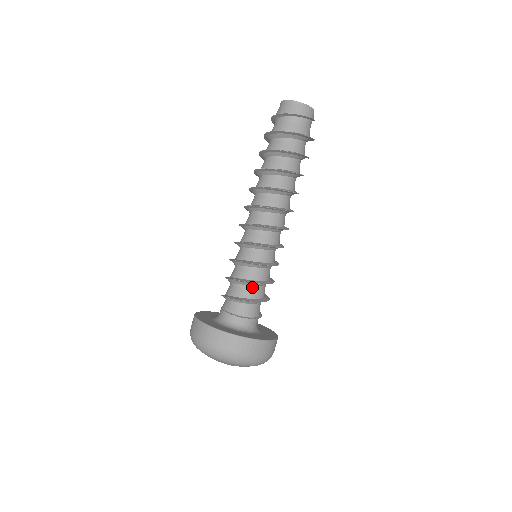
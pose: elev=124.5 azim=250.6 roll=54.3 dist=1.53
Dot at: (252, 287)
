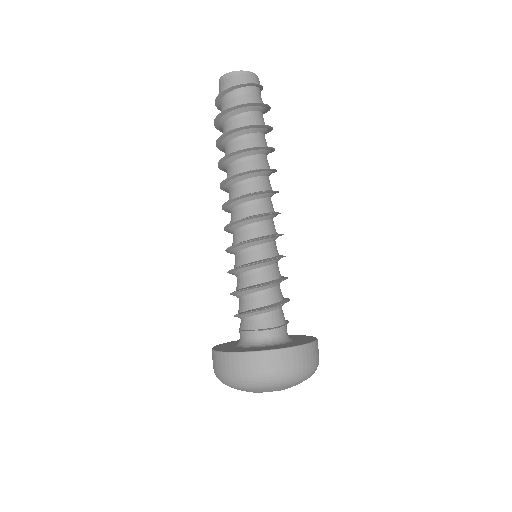
Dot at: (270, 290)
